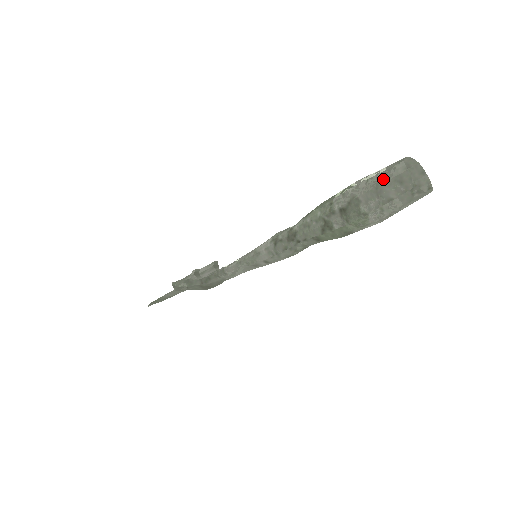
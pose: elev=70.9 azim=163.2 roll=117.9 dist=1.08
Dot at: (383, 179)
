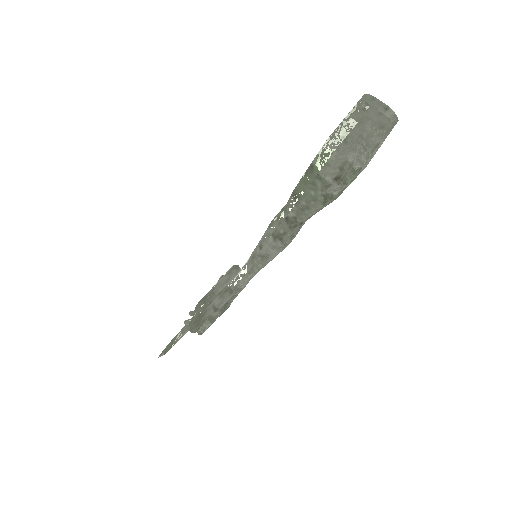
Dot at: (363, 133)
